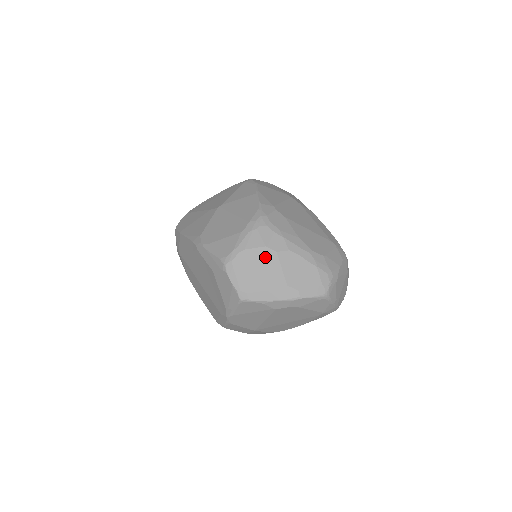
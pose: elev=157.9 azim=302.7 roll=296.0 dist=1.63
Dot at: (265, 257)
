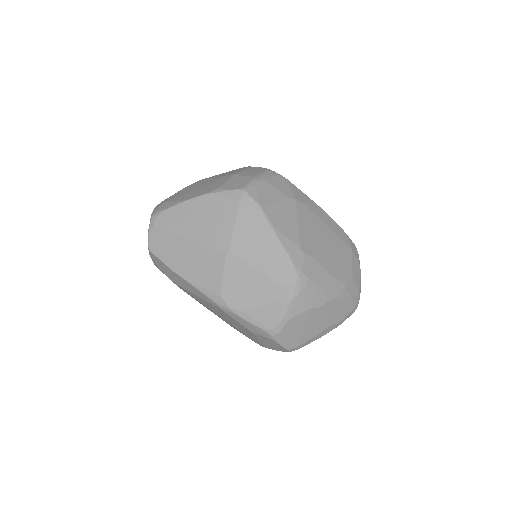
Dot at: (310, 316)
